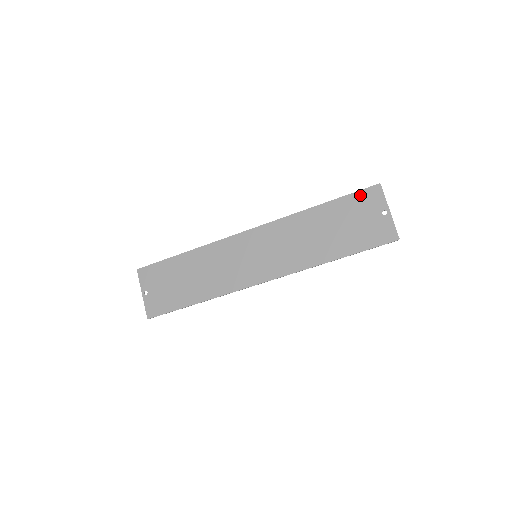
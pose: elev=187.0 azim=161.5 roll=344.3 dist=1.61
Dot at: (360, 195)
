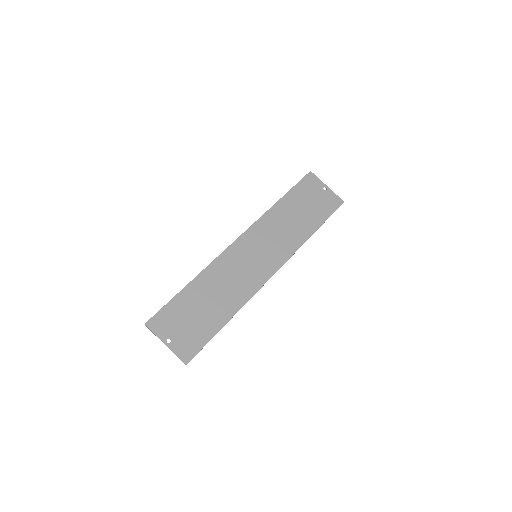
Dot at: (303, 183)
